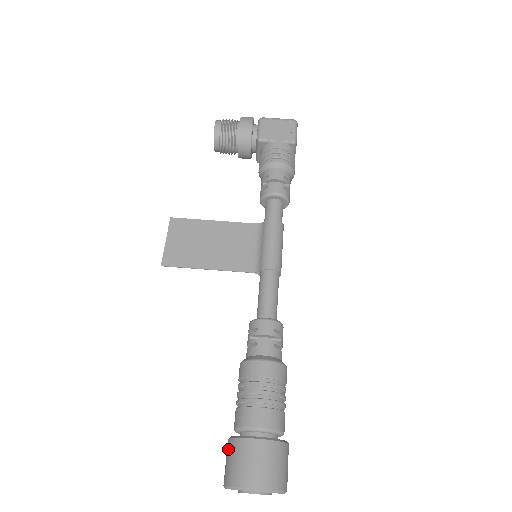
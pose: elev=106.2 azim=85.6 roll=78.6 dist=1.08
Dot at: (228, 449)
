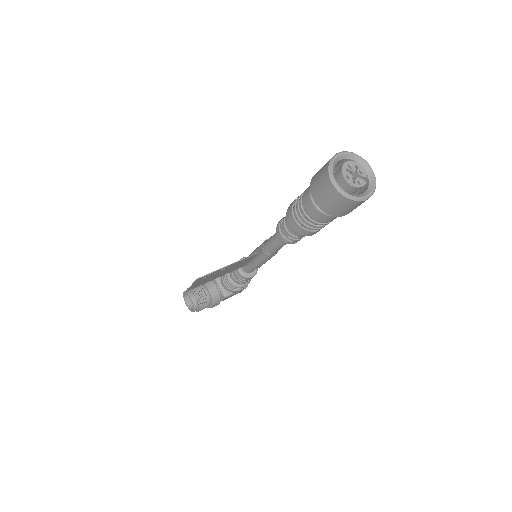
Dot at: (314, 188)
